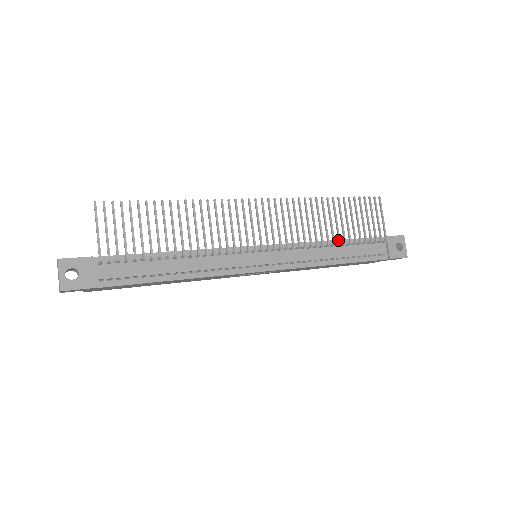
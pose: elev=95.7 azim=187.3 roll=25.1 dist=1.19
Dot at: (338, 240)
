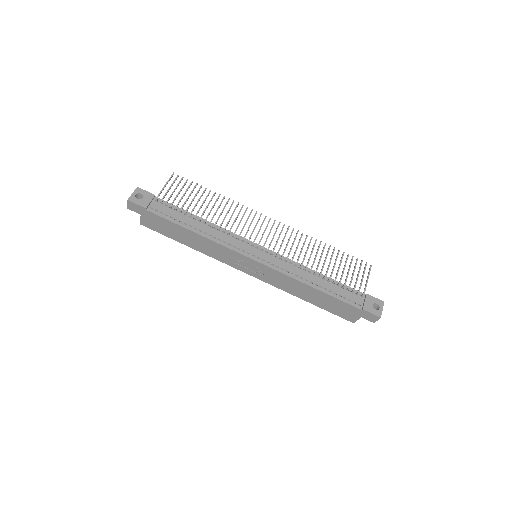
Dot at: (321, 271)
